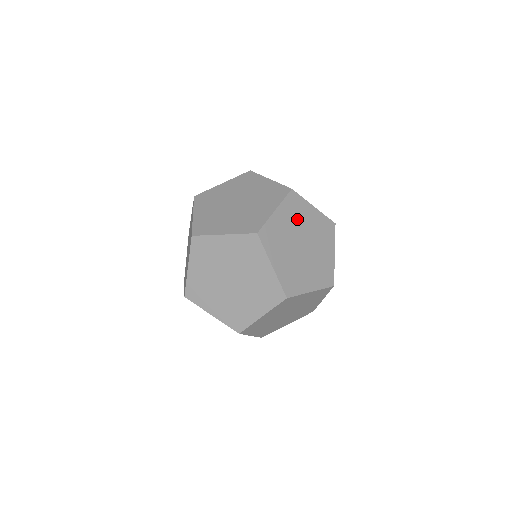
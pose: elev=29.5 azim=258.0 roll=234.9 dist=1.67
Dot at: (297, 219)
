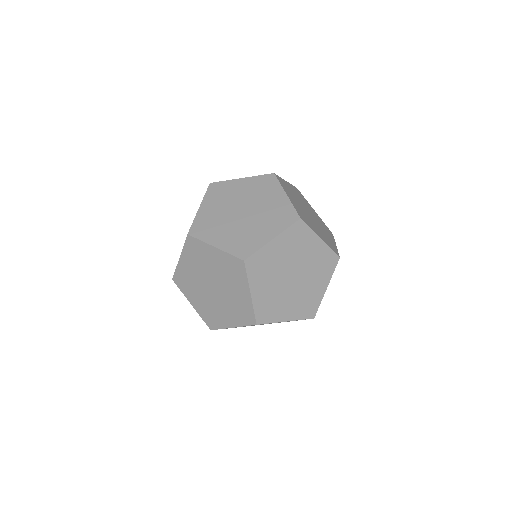
Dot at: occluded
